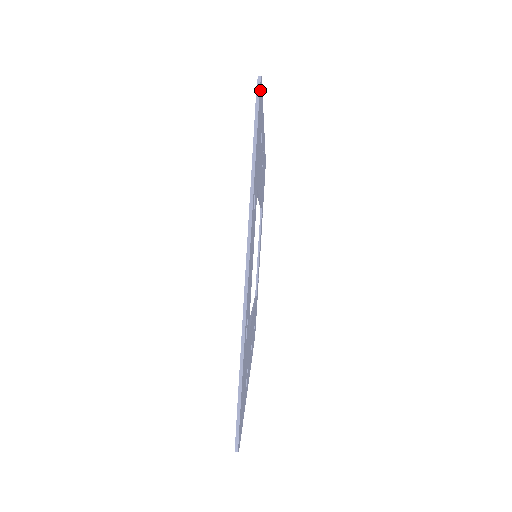
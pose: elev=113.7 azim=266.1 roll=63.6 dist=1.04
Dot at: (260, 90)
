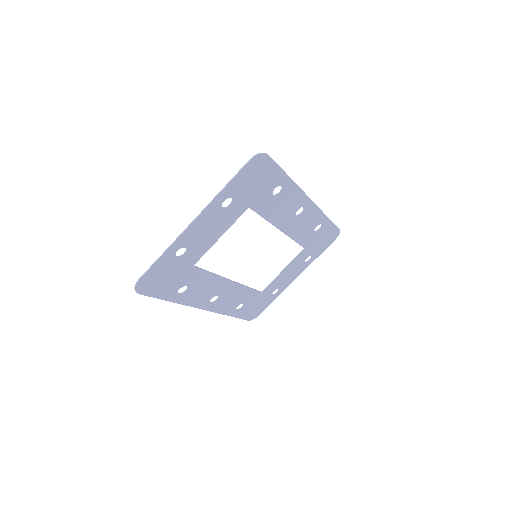
Dot at: (260, 159)
